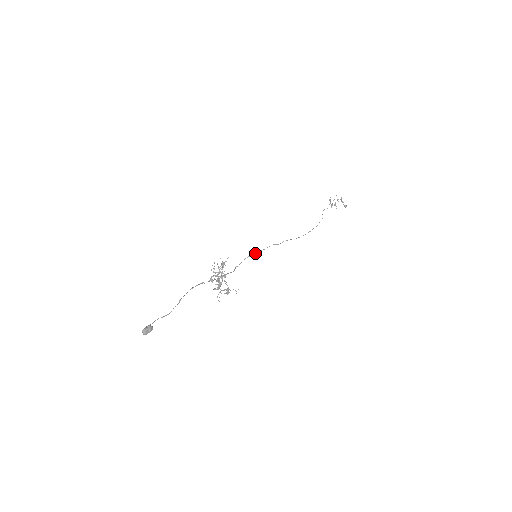
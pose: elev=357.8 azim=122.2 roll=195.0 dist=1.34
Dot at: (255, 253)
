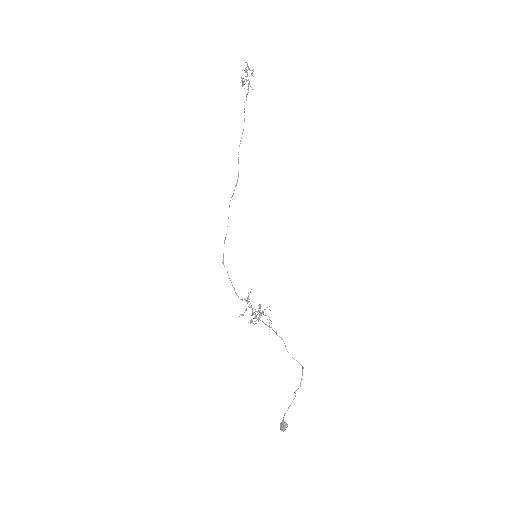
Dot at: occluded
